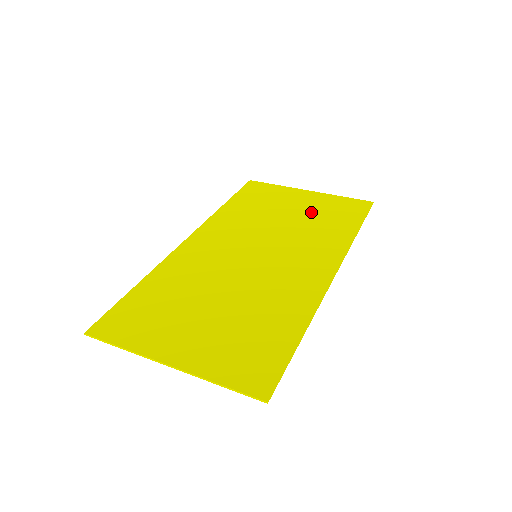
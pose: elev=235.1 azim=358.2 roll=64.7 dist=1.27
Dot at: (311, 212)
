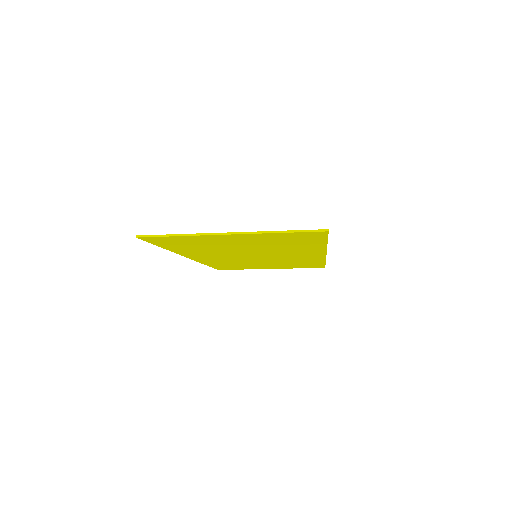
Dot at: occluded
